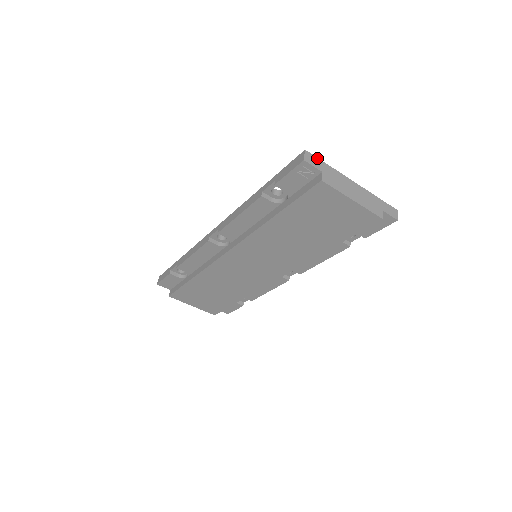
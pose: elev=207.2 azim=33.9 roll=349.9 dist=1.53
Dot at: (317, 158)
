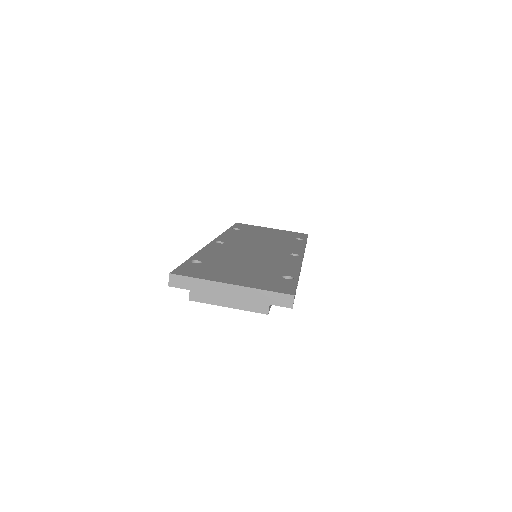
Dot at: (184, 276)
